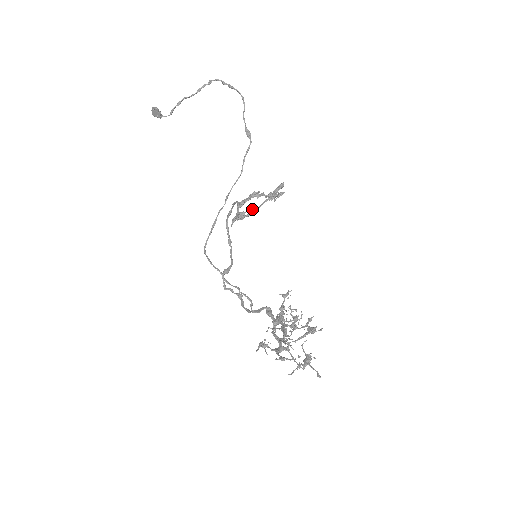
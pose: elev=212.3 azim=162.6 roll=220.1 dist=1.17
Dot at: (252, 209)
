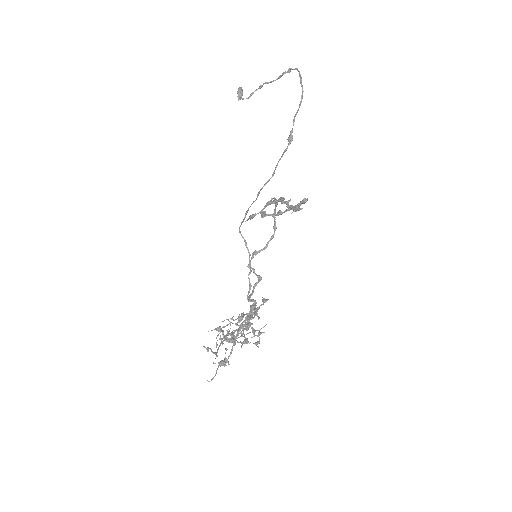
Dot at: (278, 211)
